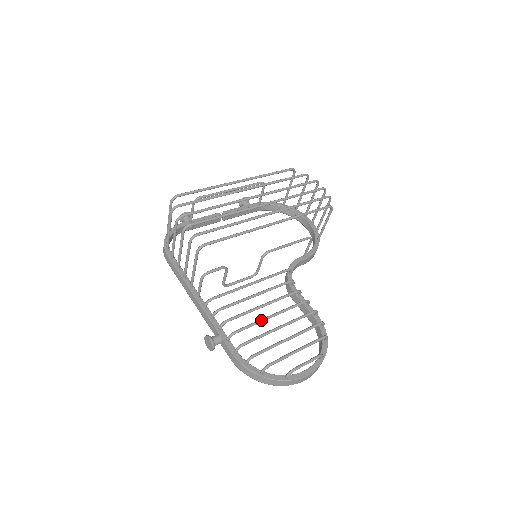
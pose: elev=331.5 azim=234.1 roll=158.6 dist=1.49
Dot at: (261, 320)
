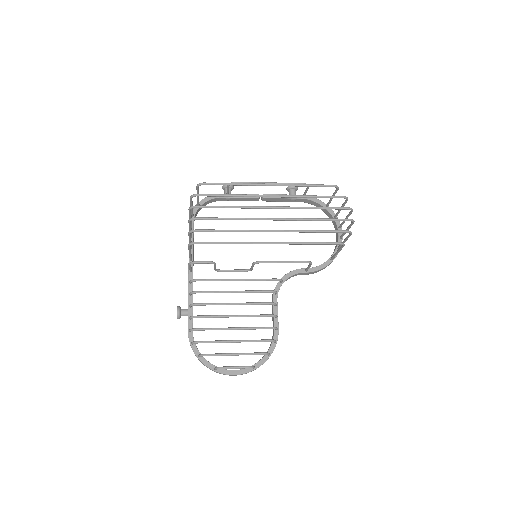
Dot at: (222, 316)
